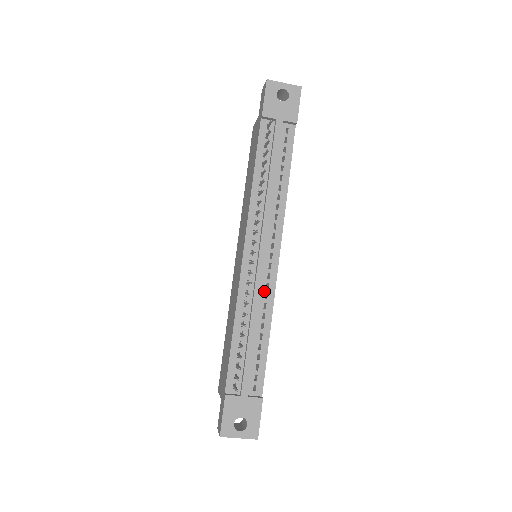
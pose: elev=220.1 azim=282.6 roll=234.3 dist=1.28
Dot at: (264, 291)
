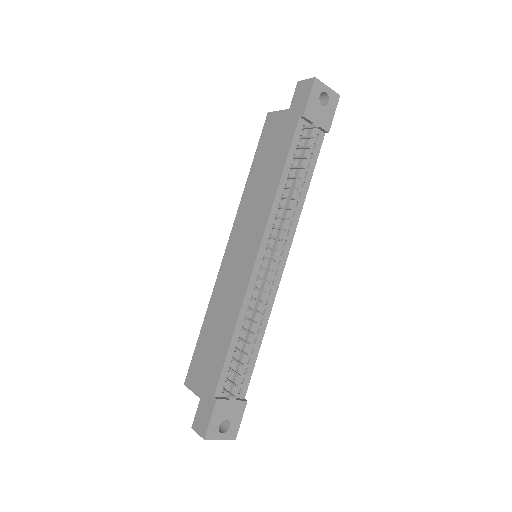
Dot at: (266, 297)
